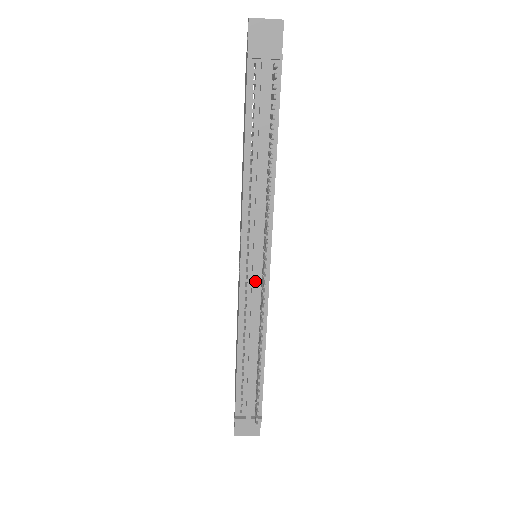
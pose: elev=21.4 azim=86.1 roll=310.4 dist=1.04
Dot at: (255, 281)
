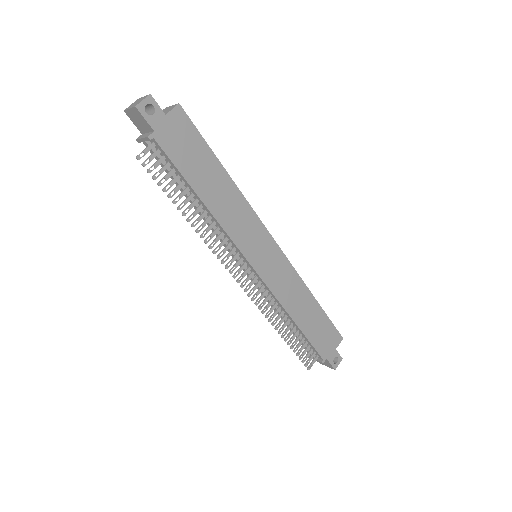
Dot at: occluded
